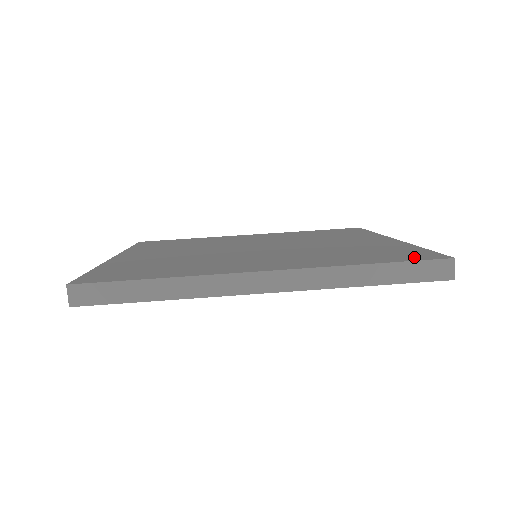
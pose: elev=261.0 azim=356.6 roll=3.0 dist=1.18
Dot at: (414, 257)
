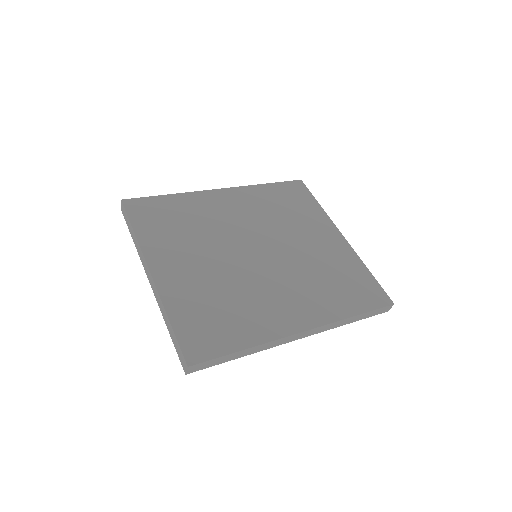
Dot at: (374, 300)
